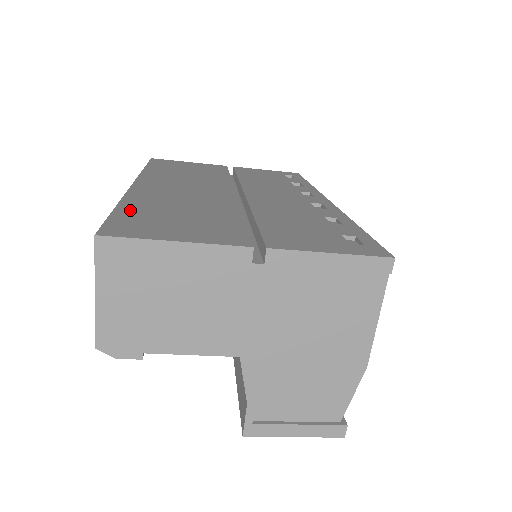
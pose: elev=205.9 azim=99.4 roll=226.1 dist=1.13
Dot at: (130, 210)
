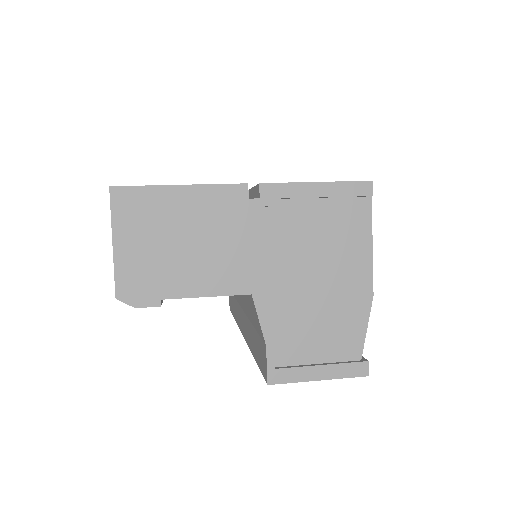
Dot at: occluded
